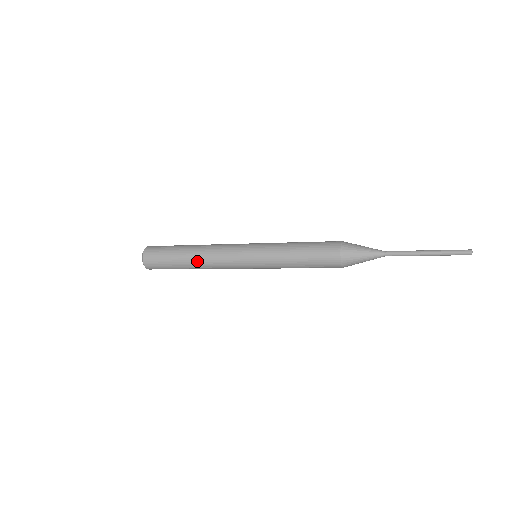
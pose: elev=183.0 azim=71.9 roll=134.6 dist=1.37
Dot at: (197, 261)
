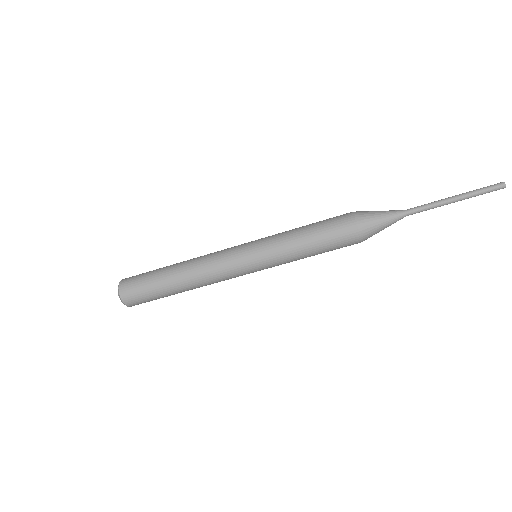
Dot at: (186, 275)
